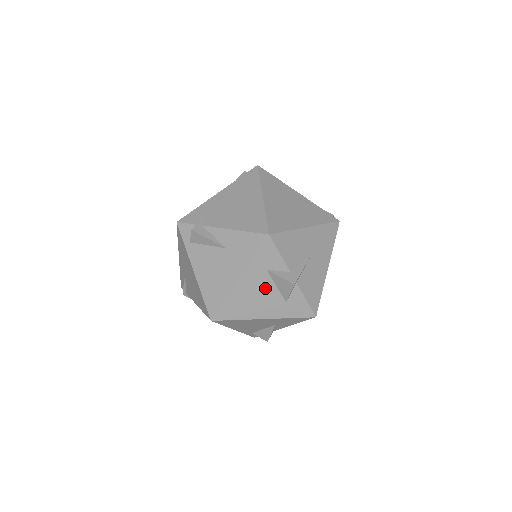
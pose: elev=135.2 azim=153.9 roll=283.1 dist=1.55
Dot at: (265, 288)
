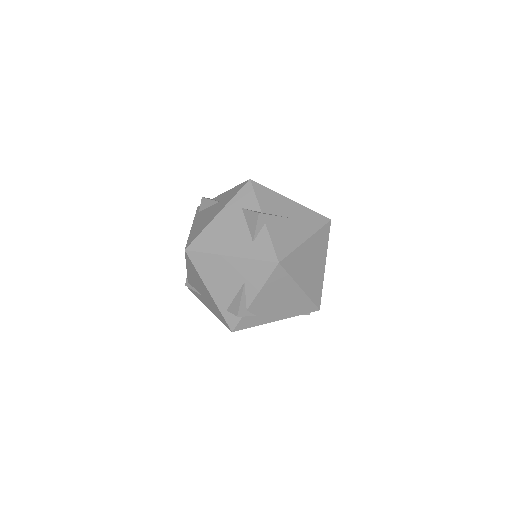
Dot at: (237, 225)
